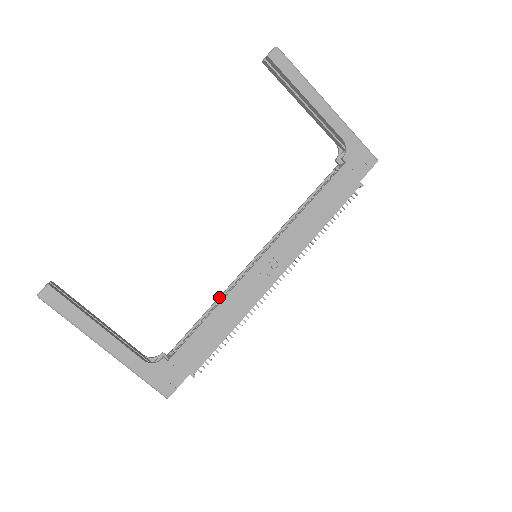
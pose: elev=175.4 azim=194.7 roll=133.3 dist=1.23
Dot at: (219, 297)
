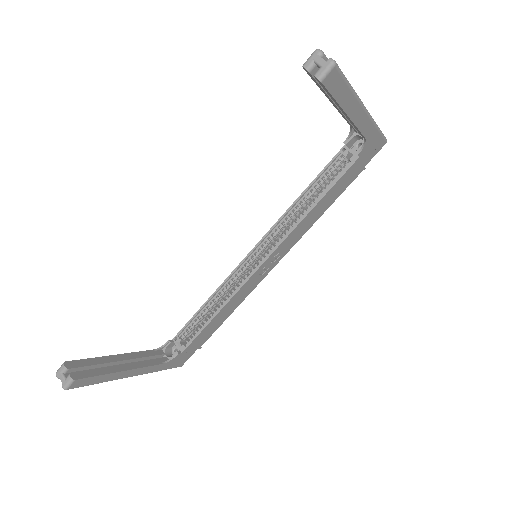
Dot at: (218, 290)
